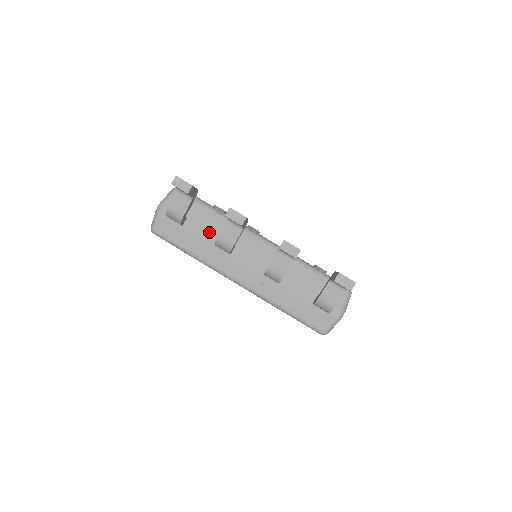
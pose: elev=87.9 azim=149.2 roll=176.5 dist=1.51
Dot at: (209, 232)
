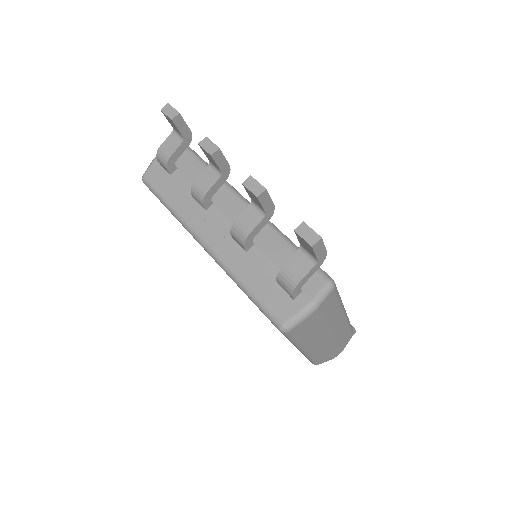
Dot at: occluded
